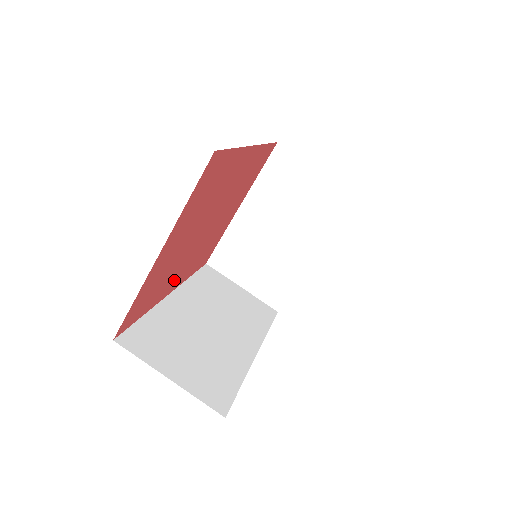
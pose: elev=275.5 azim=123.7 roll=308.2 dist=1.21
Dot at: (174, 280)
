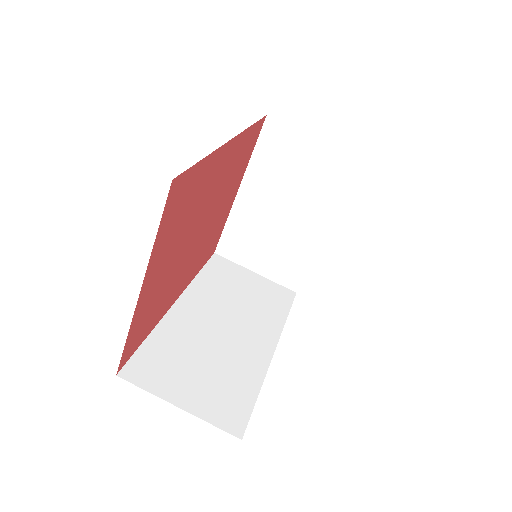
Dot at: (176, 290)
